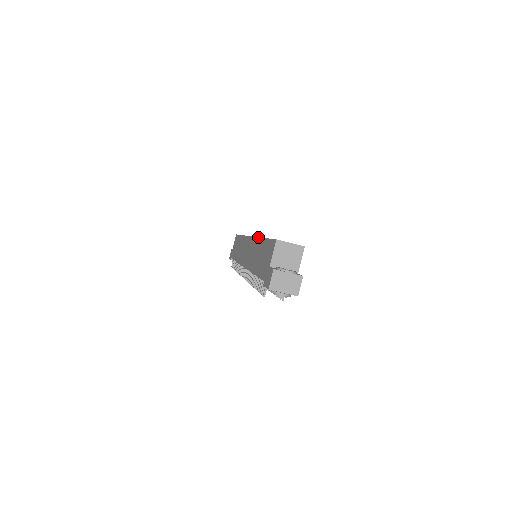
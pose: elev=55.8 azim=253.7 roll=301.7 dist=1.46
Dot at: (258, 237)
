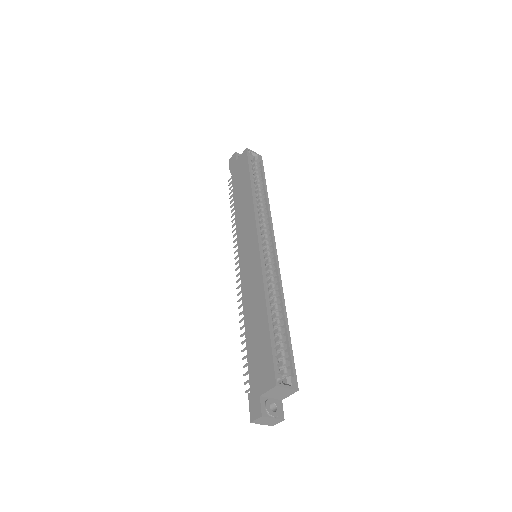
Dot at: (264, 291)
